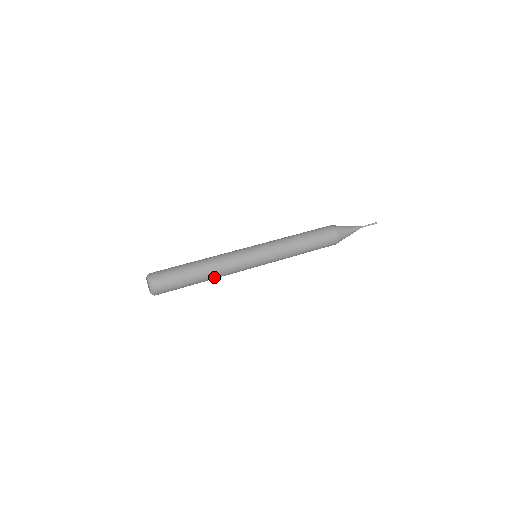
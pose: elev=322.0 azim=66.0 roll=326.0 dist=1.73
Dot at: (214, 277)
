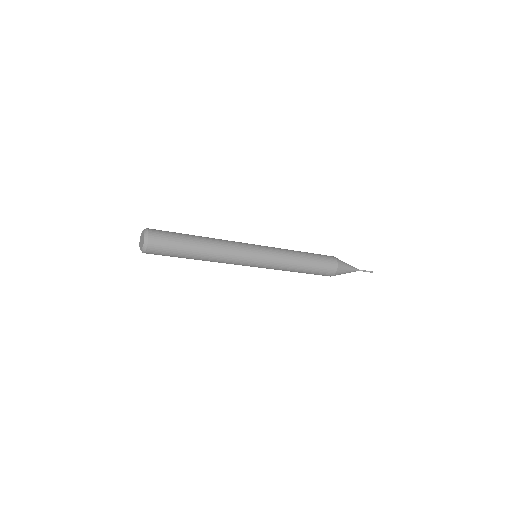
Dot at: (213, 249)
